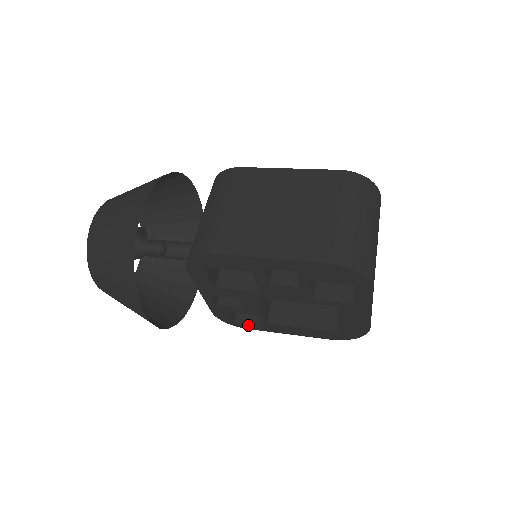
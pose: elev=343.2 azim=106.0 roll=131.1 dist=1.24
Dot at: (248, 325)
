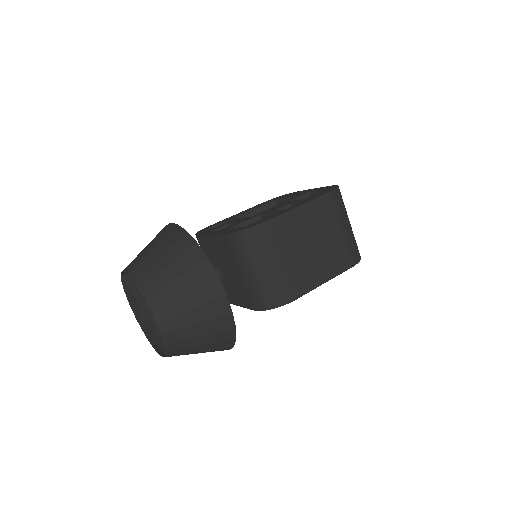
Dot at: occluded
